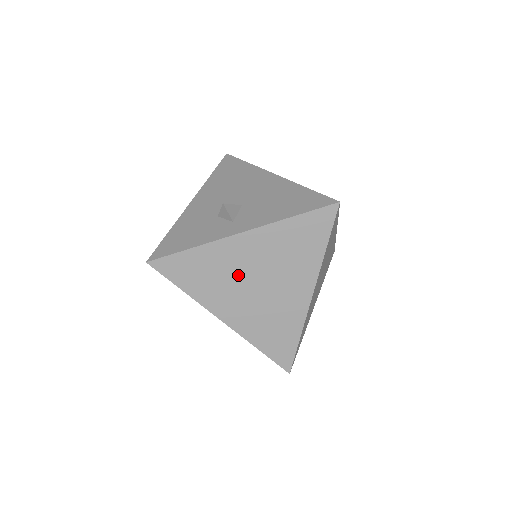
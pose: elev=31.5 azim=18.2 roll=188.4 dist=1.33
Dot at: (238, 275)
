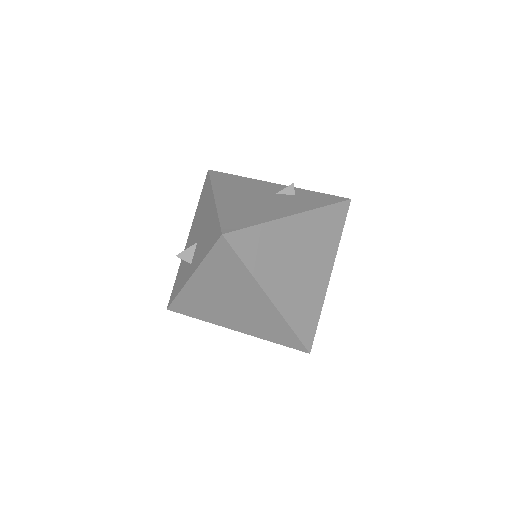
Dot at: (215, 302)
